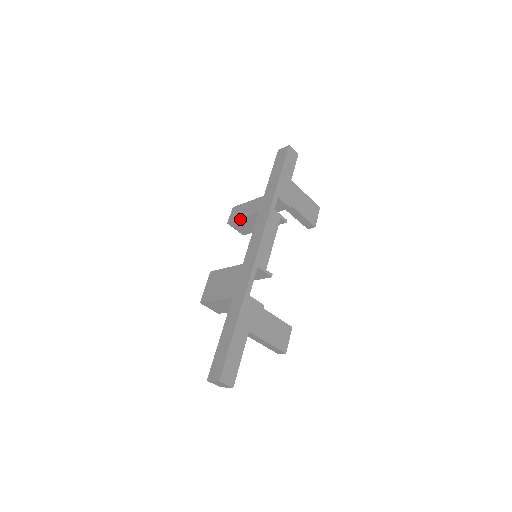
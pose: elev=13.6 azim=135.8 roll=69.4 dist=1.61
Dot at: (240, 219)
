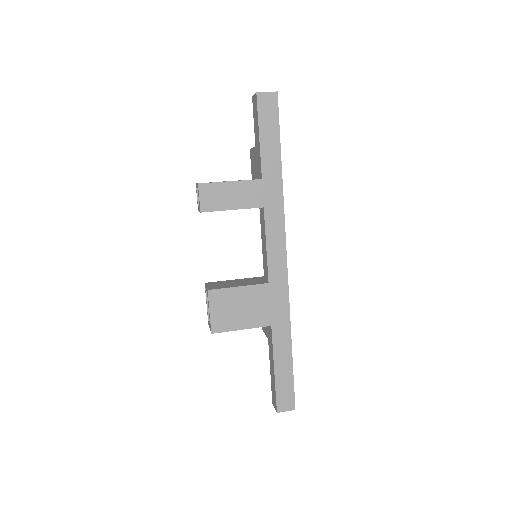
Dot at: occluded
